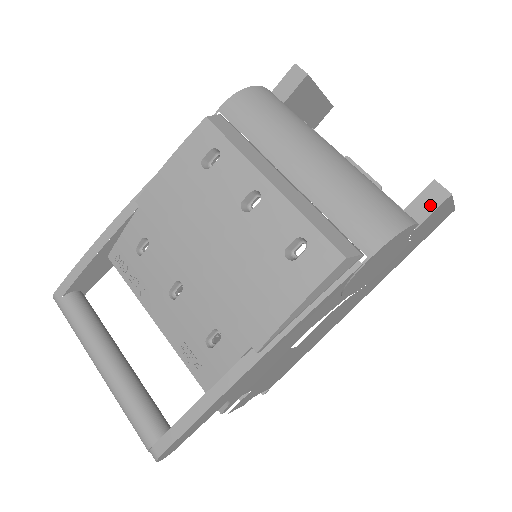
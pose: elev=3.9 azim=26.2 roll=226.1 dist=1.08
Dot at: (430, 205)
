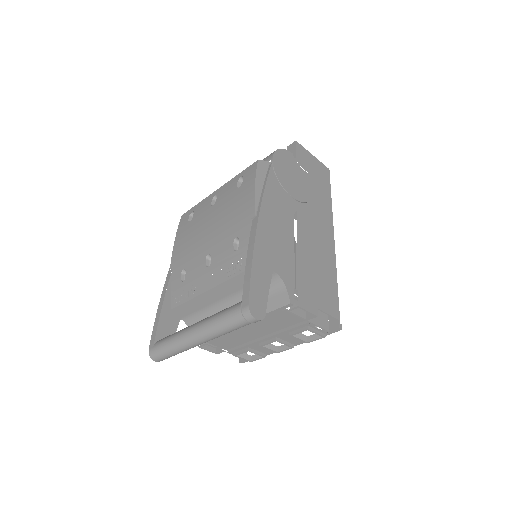
Dot at: (293, 150)
